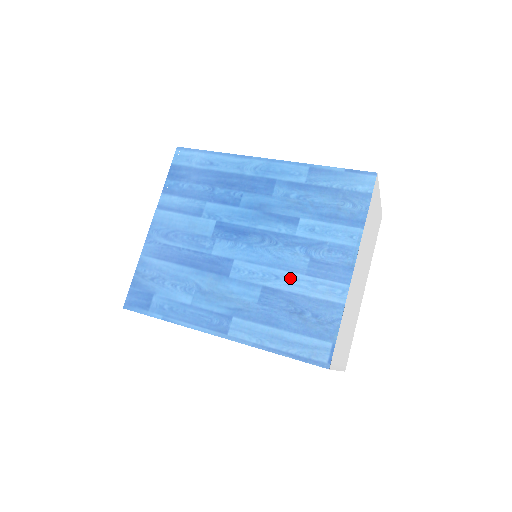
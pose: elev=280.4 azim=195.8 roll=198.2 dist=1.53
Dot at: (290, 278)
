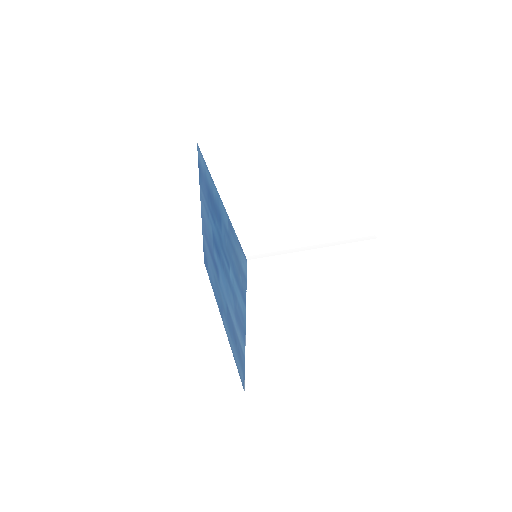
Dot at: (231, 310)
